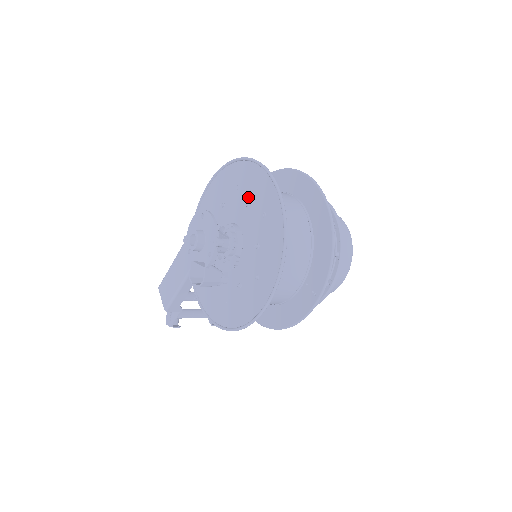
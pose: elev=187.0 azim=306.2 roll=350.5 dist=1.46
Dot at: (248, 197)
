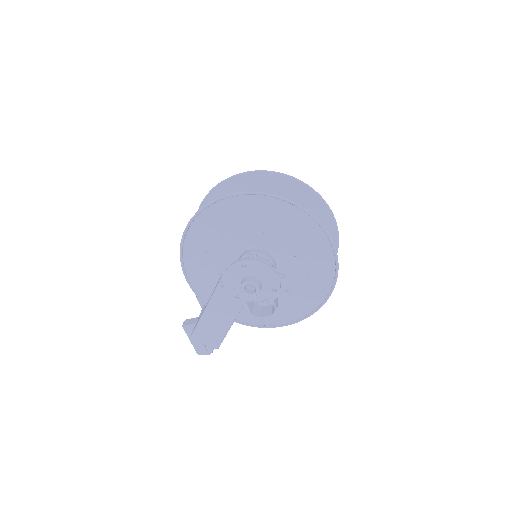
Dot at: (261, 224)
